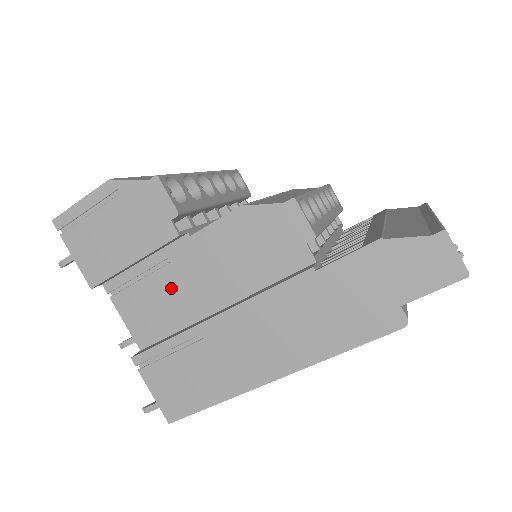
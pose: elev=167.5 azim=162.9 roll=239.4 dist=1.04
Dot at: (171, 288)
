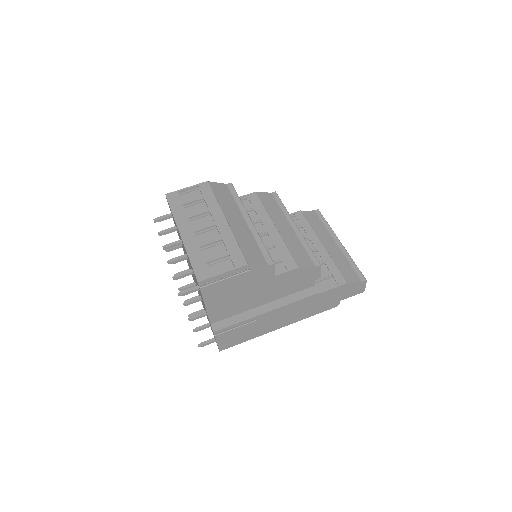
Dot at: (244, 299)
